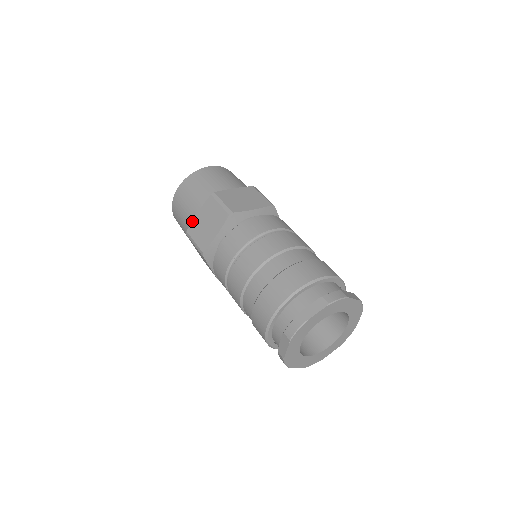
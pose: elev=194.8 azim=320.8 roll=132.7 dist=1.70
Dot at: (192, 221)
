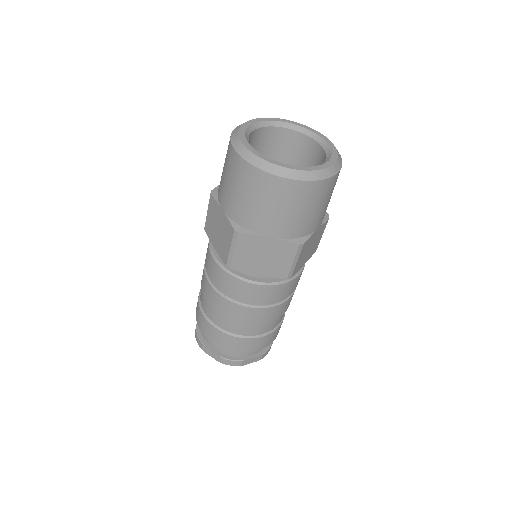
Dot at: (255, 235)
